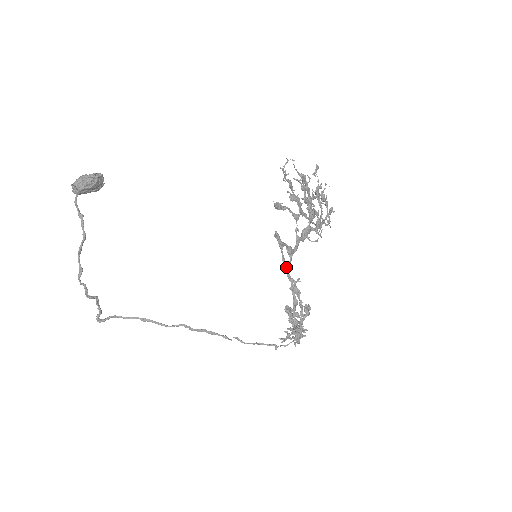
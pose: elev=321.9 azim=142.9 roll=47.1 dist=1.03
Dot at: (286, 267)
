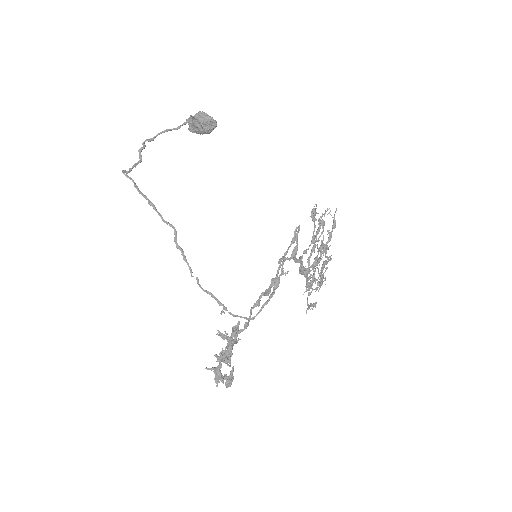
Dot at: (284, 259)
